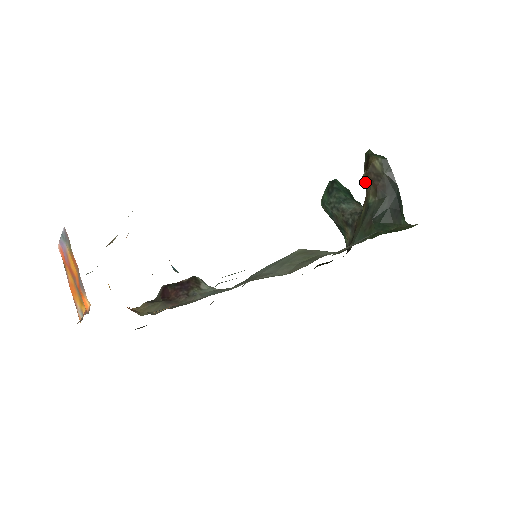
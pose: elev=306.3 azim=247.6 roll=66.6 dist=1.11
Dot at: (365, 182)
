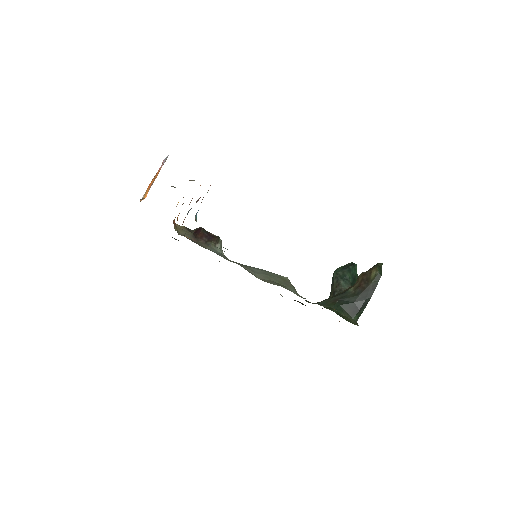
Dot at: (359, 277)
